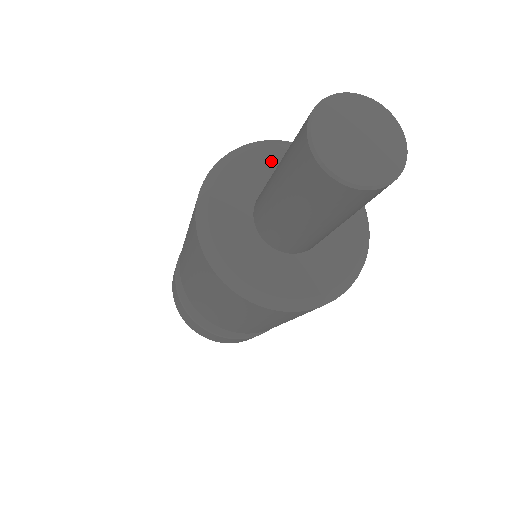
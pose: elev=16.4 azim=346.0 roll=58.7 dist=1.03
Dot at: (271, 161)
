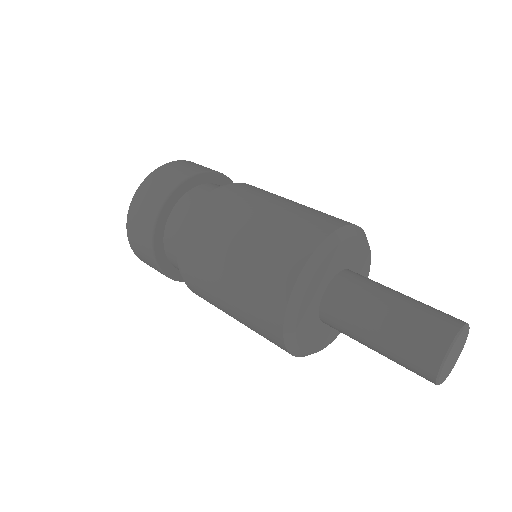
Dot at: (328, 268)
